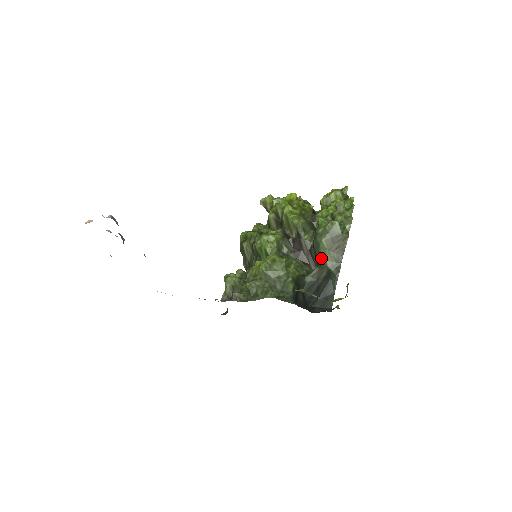
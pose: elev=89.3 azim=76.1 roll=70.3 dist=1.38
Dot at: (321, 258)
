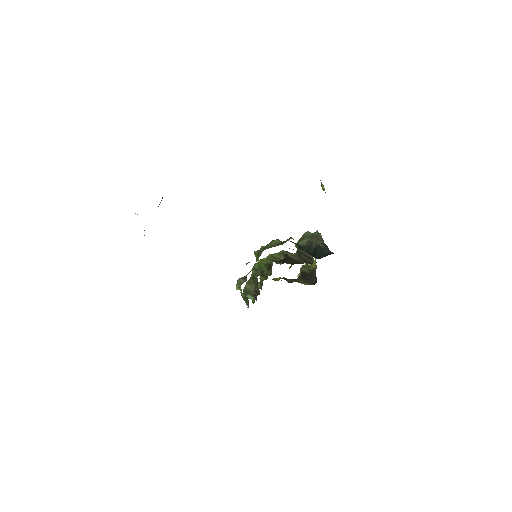
Dot at: occluded
